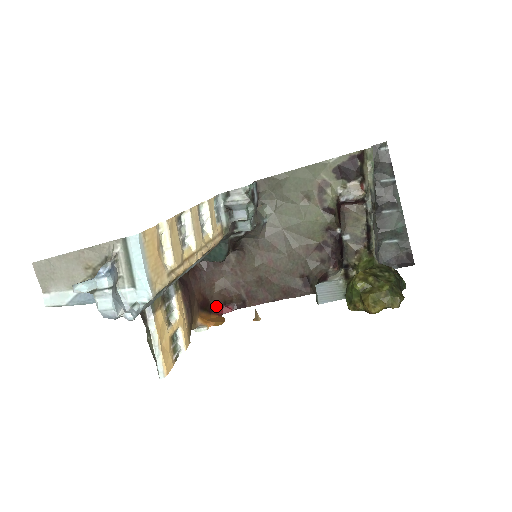
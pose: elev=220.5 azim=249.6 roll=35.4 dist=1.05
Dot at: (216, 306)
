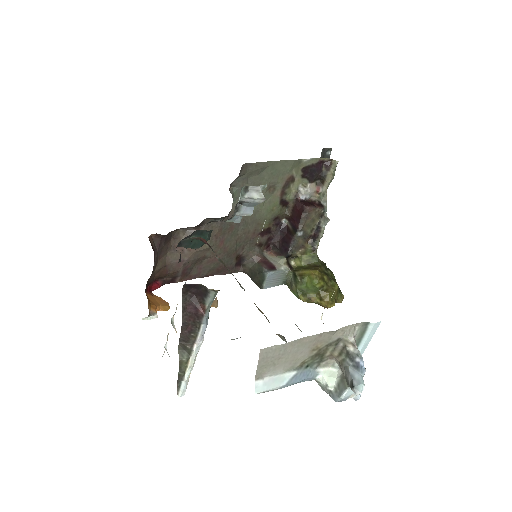
Dot at: (149, 284)
